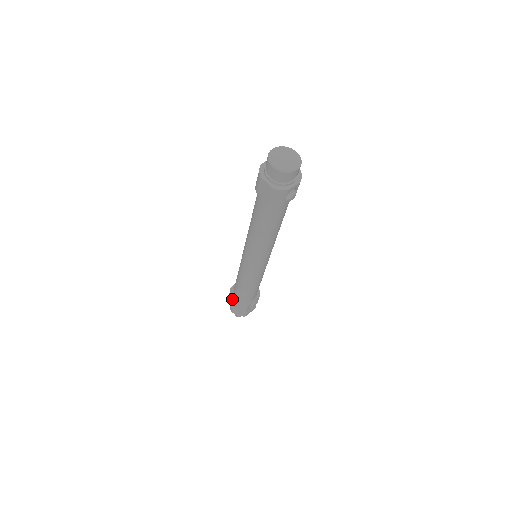
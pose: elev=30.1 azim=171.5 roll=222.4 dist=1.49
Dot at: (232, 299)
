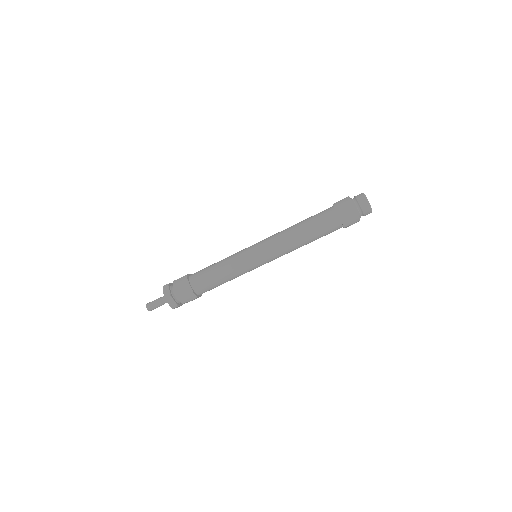
Dot at: (183, 285)
